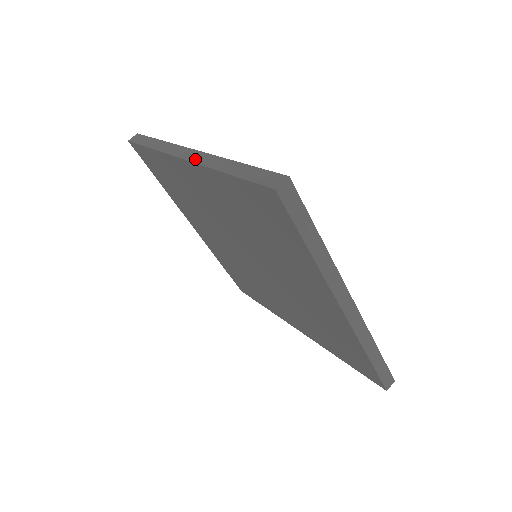
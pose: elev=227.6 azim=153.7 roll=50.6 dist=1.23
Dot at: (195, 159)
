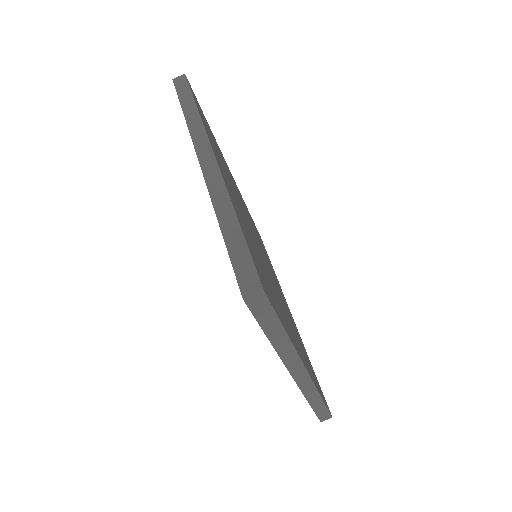
Dot at: (208, 175)
